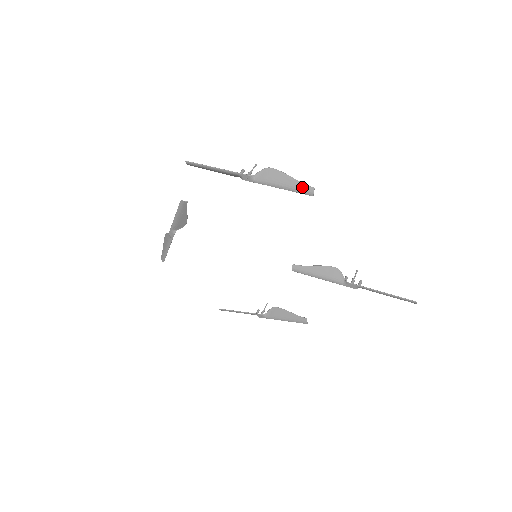
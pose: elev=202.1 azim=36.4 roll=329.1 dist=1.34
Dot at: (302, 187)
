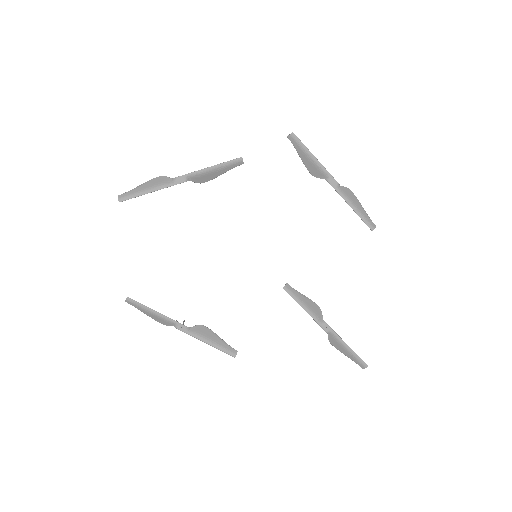
Dot at: (369, 219)
